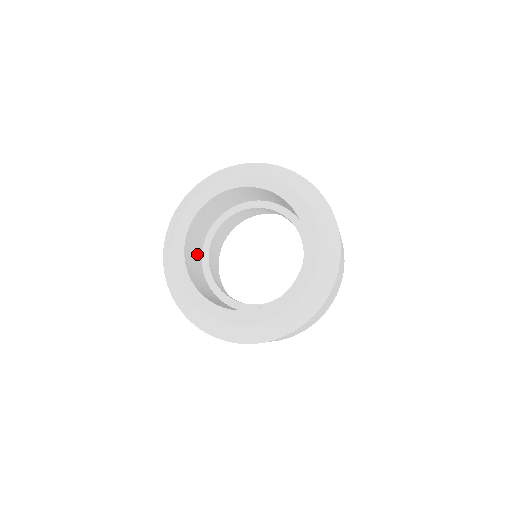
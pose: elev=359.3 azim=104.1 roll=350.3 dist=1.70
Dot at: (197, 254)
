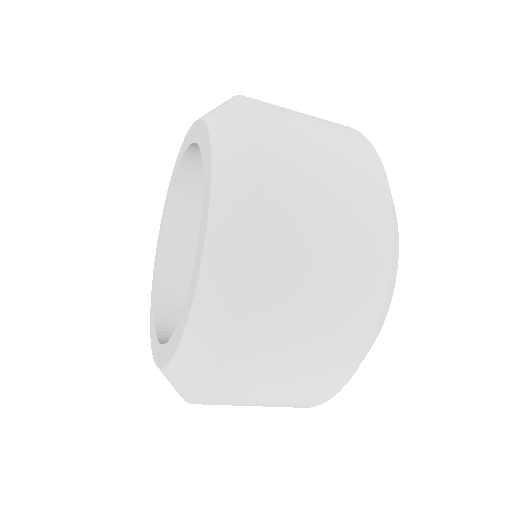
Dot at: occluded
